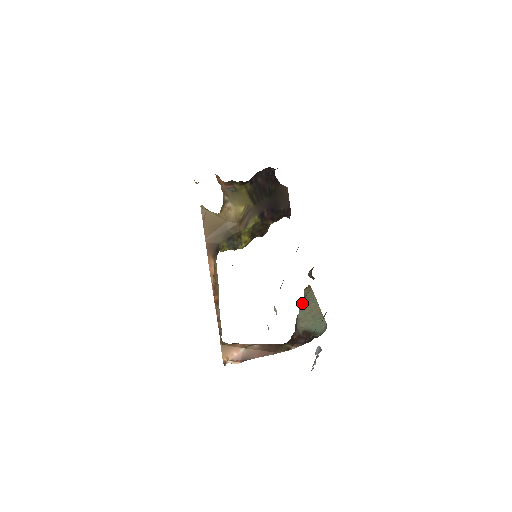
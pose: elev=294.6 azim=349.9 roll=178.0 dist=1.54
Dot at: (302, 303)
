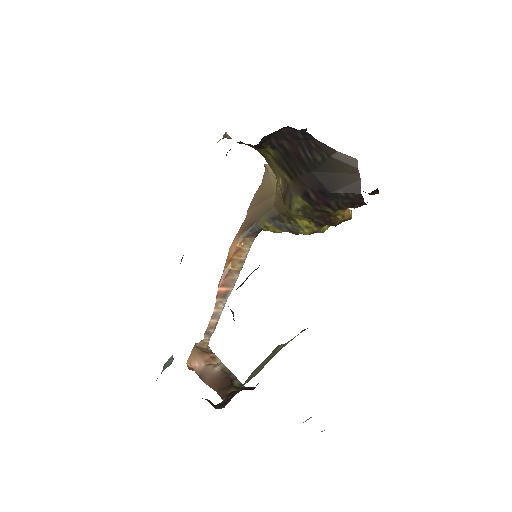
Dot at: (275, 348)
